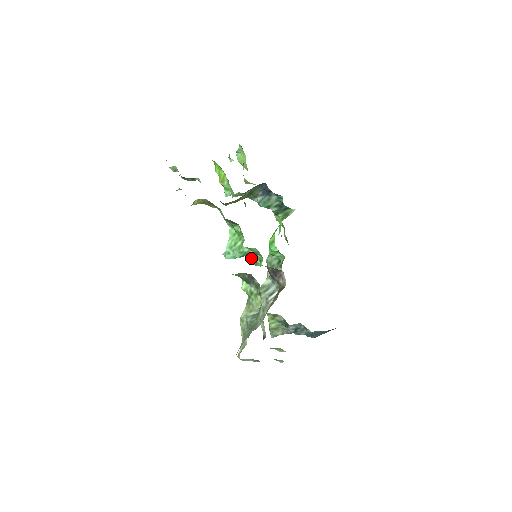
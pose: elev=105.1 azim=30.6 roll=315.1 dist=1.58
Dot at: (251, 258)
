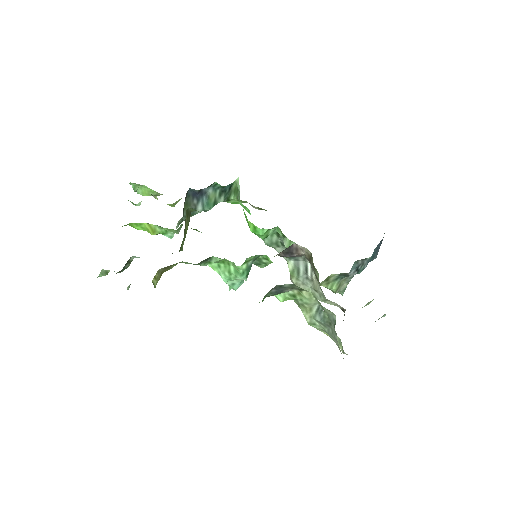
Dot at: occluded
